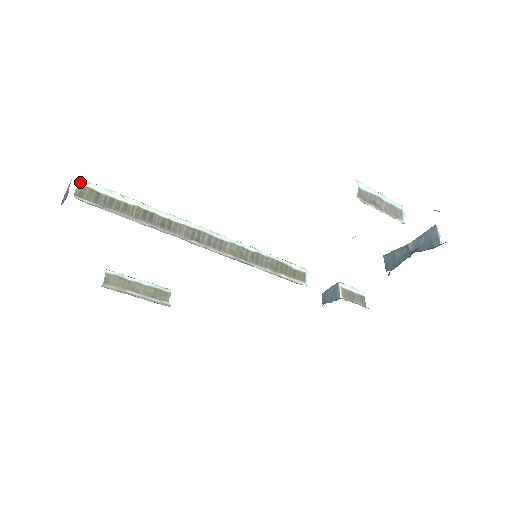
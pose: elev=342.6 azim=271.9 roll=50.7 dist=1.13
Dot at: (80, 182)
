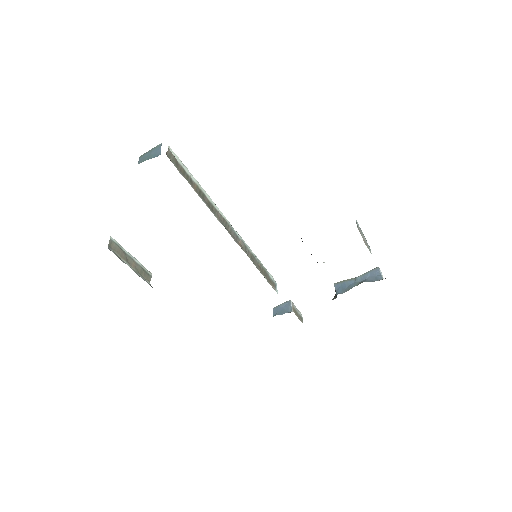
Dot at: (168, 148)
